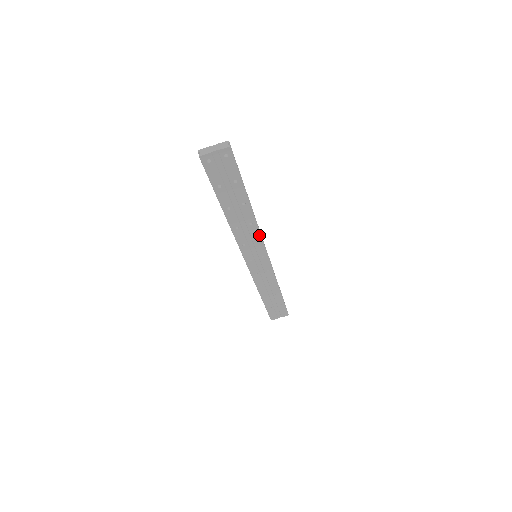
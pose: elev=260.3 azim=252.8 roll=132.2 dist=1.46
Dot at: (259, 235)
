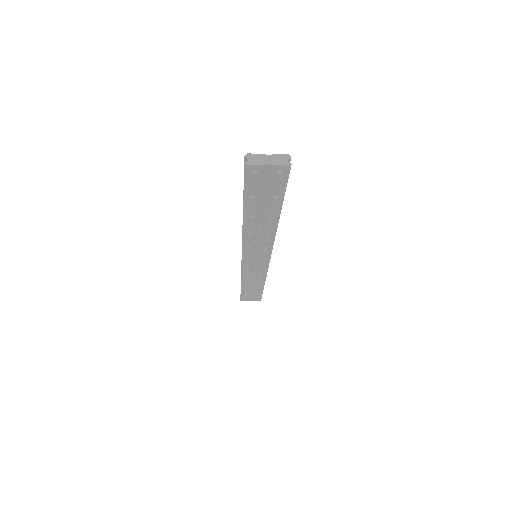
Dot at: (271, 244)
